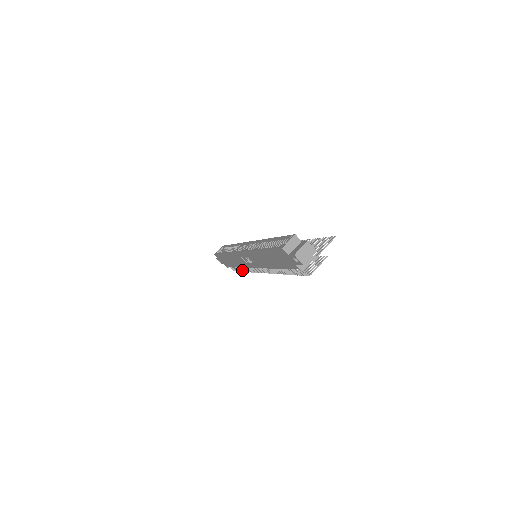
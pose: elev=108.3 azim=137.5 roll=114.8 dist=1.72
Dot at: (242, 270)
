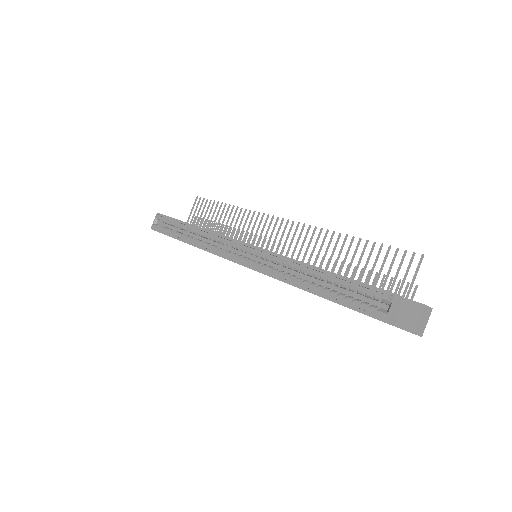
Dot at: occluded
